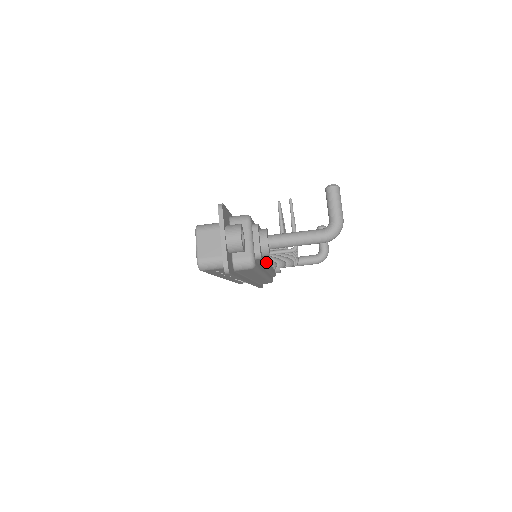
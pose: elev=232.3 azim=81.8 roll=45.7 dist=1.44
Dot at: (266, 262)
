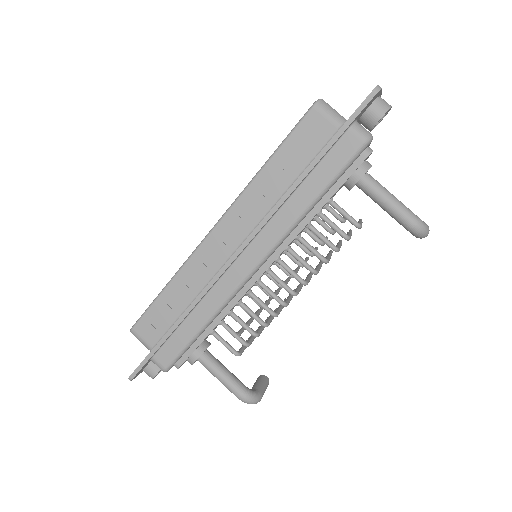
Dot at: (314, 216)
